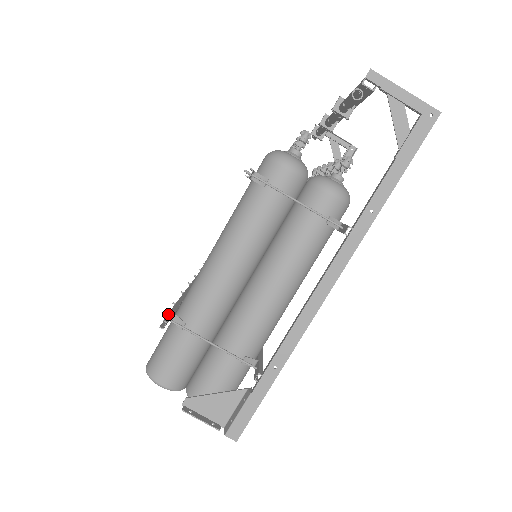
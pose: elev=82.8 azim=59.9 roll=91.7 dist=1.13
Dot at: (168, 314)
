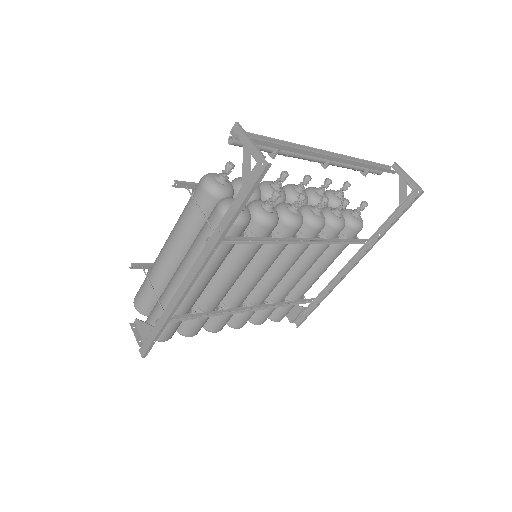
Dot at: (143, 263)
